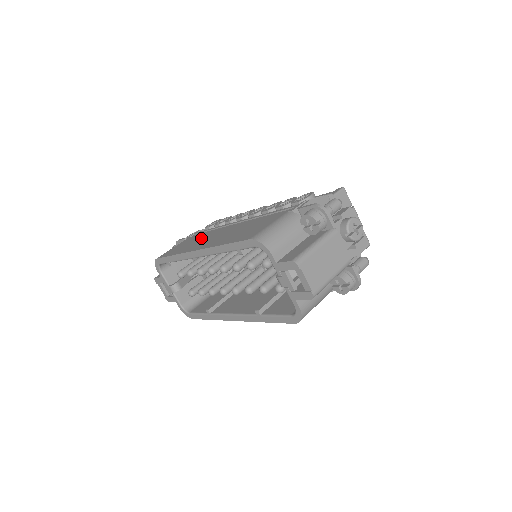
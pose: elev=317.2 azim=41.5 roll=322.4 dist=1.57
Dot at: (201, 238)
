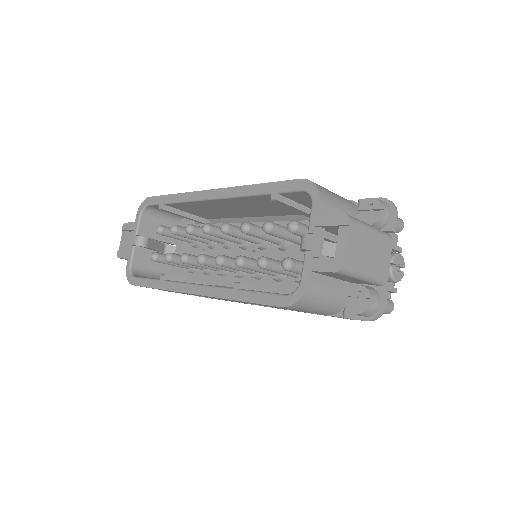
Dot at: occluded
